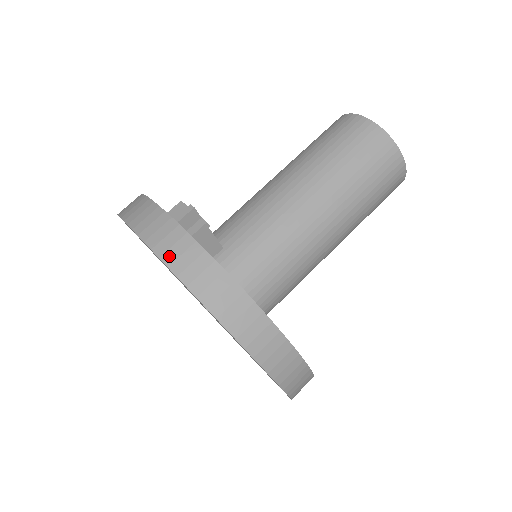
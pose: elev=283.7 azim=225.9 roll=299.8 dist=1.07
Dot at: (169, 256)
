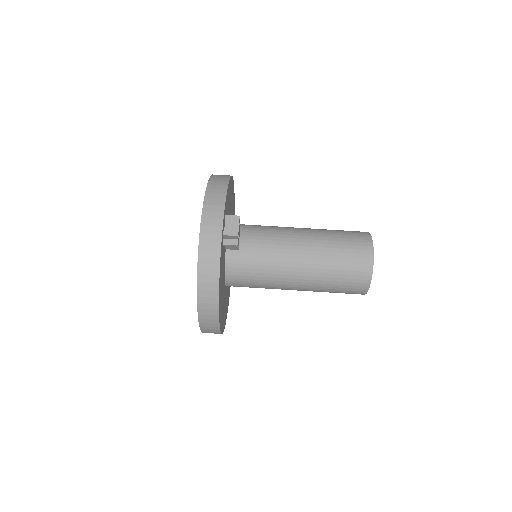
Dot at: (203, 253)
